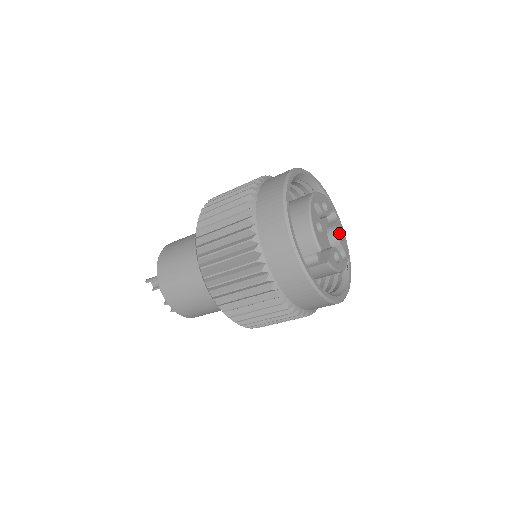
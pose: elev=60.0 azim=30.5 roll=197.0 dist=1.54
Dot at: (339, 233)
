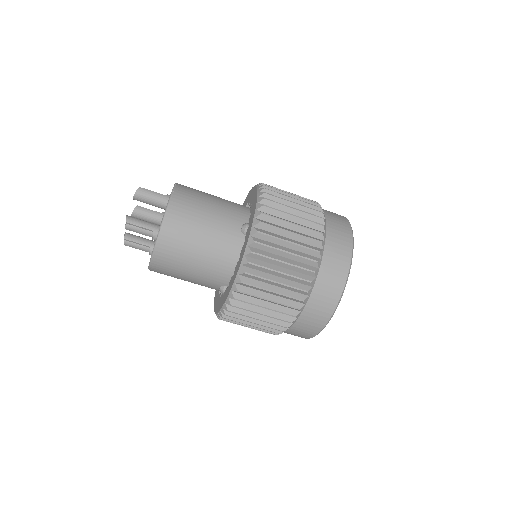
Dot at: occluded
